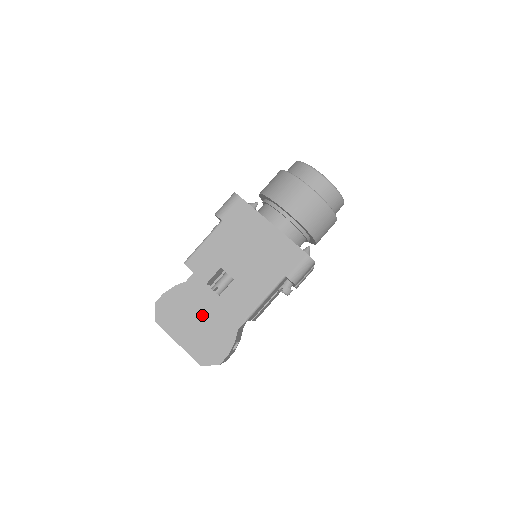
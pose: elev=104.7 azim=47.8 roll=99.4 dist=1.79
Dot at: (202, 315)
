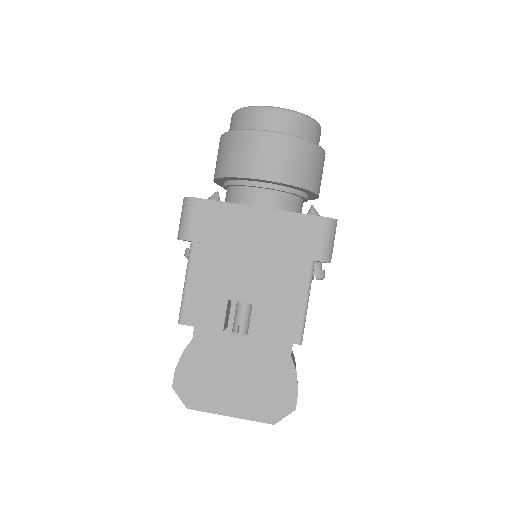
Dot at: (237, 365)
